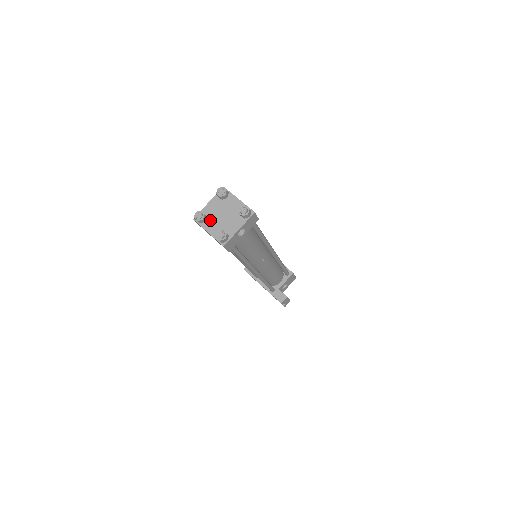
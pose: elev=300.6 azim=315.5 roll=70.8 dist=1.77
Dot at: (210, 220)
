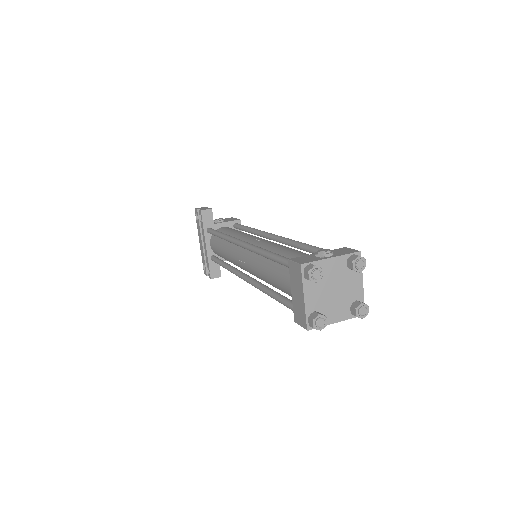
Dot at: (318, 283)
